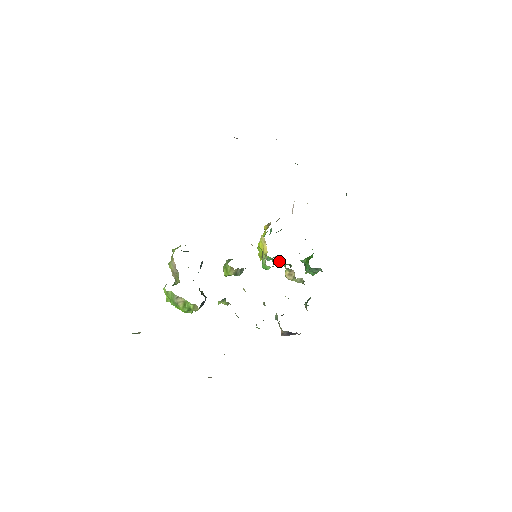
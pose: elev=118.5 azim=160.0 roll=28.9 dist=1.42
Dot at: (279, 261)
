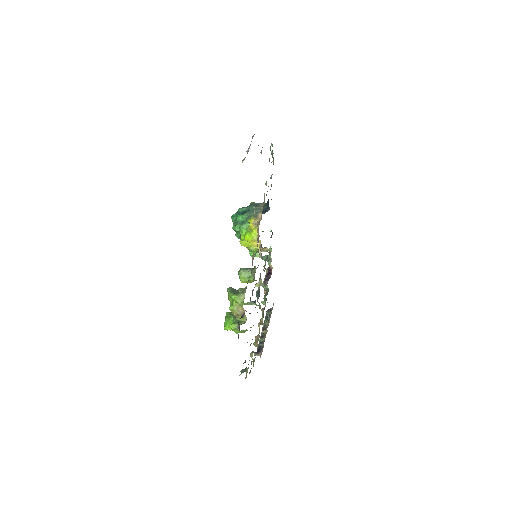
Dot at: occluded
